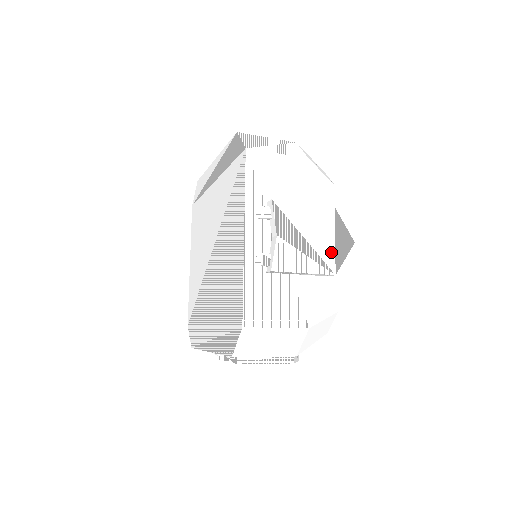
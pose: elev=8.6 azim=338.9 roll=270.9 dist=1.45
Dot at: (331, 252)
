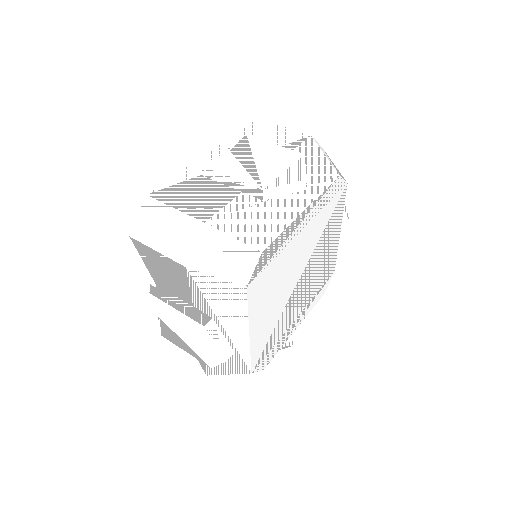
Dot at: (205, 353)
